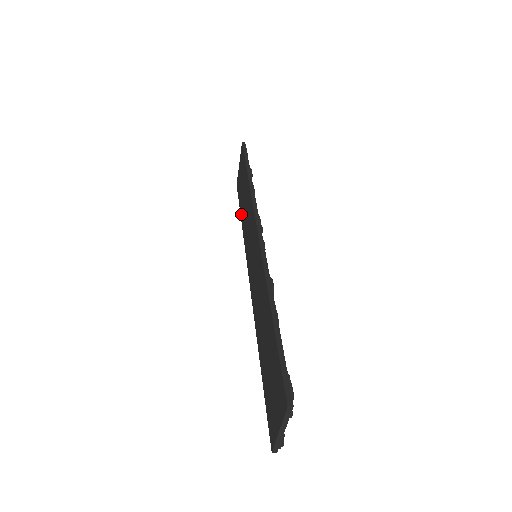
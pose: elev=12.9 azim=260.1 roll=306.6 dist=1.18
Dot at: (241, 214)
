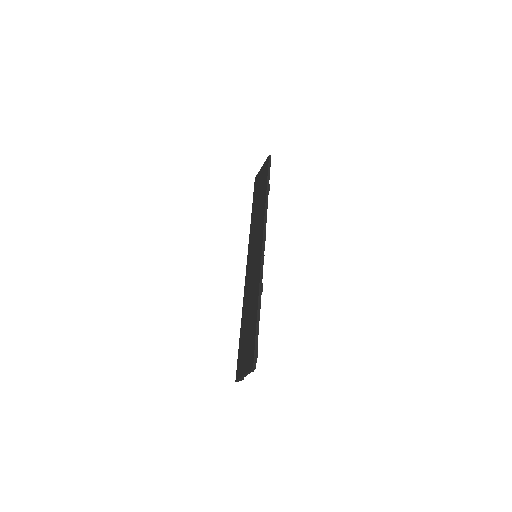
Dot at: (253, 209)
